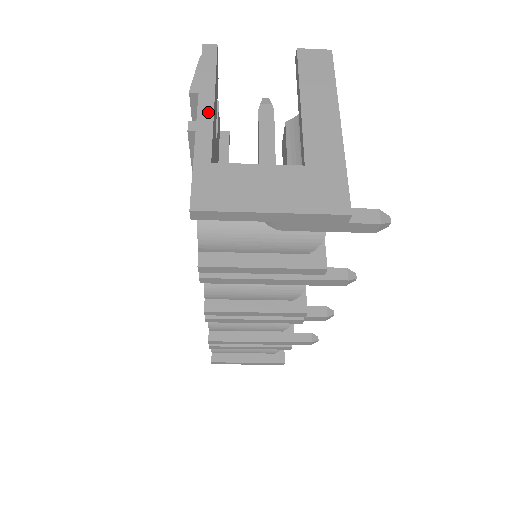
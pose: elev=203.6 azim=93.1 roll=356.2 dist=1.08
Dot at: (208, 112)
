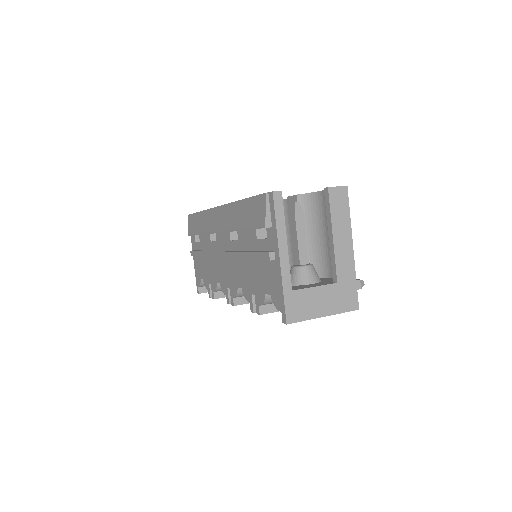
Dot at: (285, 253)
